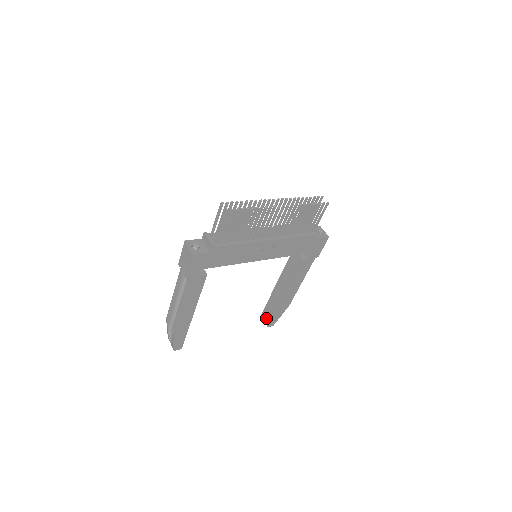
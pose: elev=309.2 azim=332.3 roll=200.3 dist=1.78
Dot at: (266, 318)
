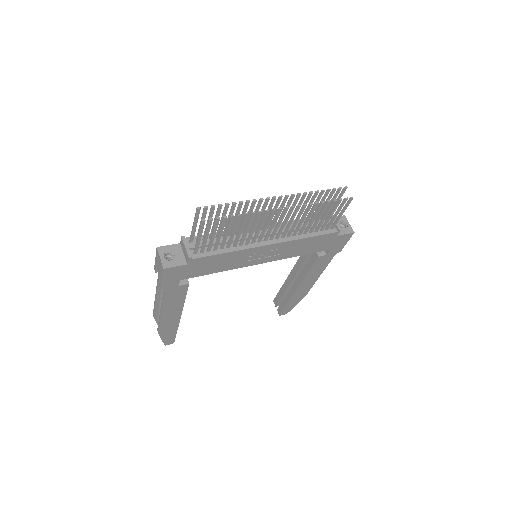
Dot at: occluded
